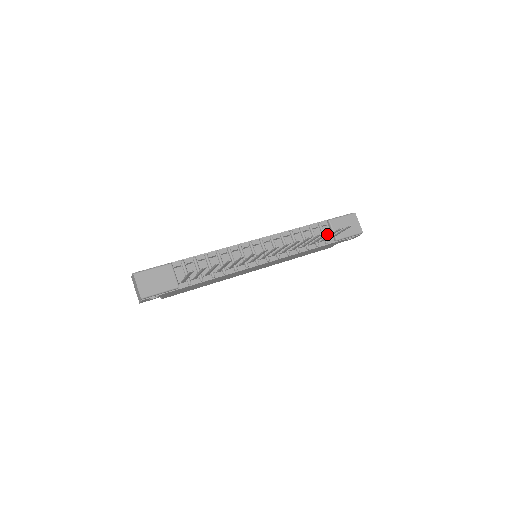
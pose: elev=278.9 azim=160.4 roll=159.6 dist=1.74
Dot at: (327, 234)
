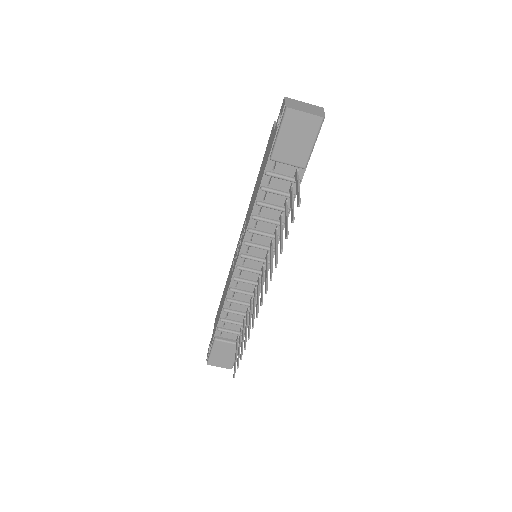
Dot at: (287, 228)
